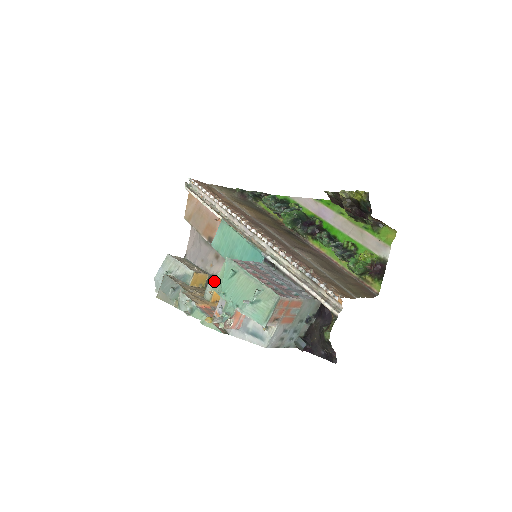
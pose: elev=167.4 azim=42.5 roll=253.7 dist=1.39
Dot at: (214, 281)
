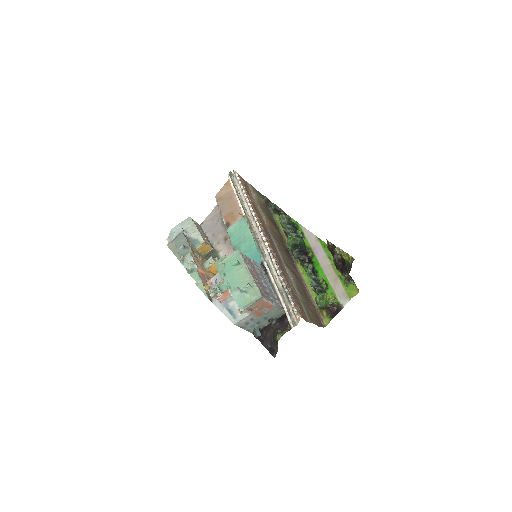
Dot at: (219, 259)
